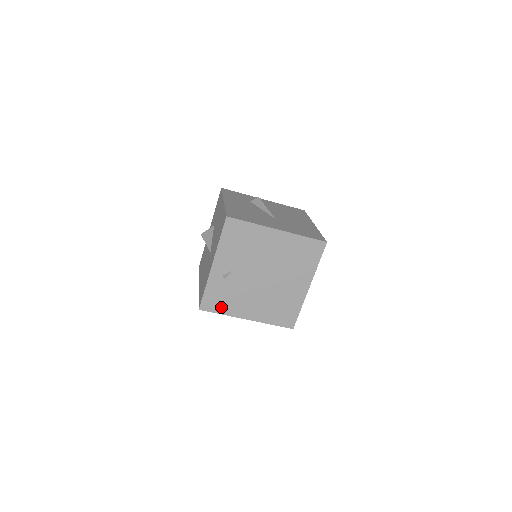
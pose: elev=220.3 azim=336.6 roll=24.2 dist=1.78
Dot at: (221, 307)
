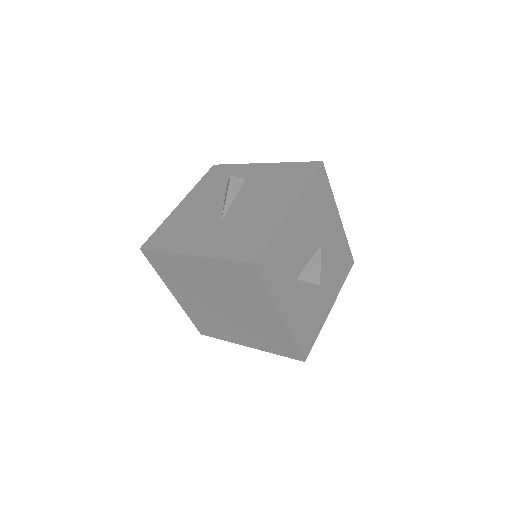
Dot at: (216, 333)
